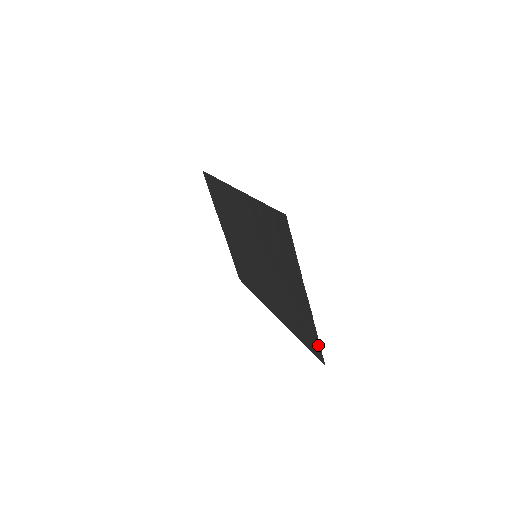
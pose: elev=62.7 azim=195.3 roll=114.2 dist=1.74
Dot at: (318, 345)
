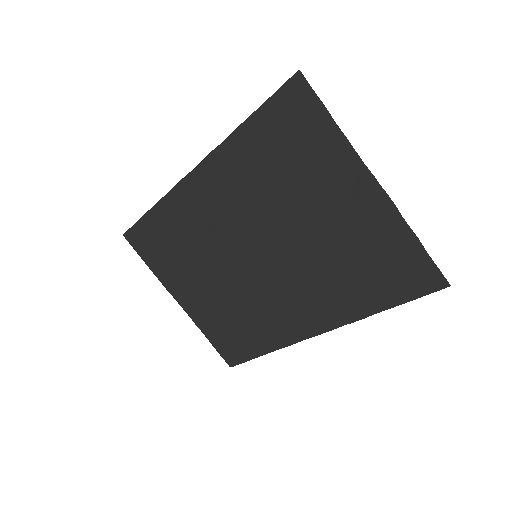
Dot at: (425, 258)
